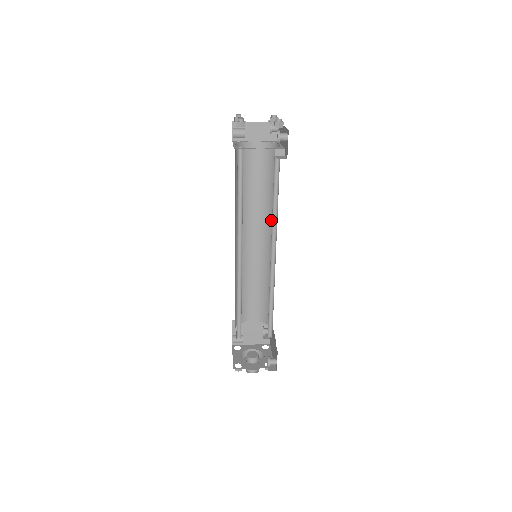
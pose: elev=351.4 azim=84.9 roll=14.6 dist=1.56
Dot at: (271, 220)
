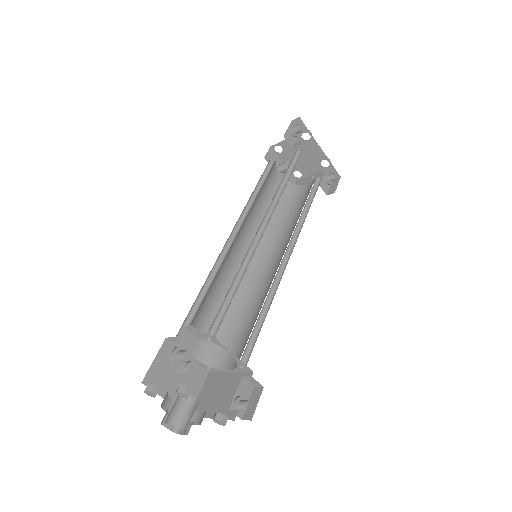
Dot at: occluded
